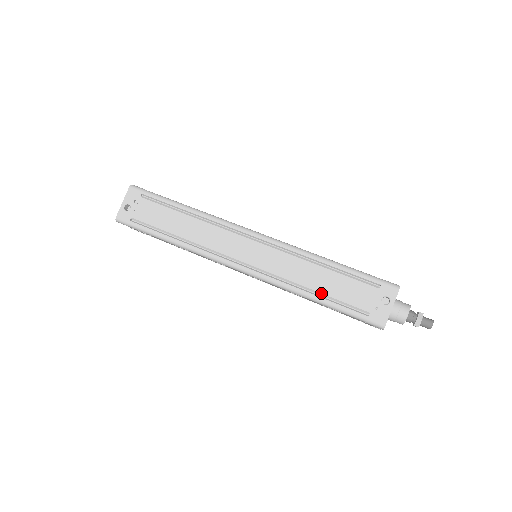
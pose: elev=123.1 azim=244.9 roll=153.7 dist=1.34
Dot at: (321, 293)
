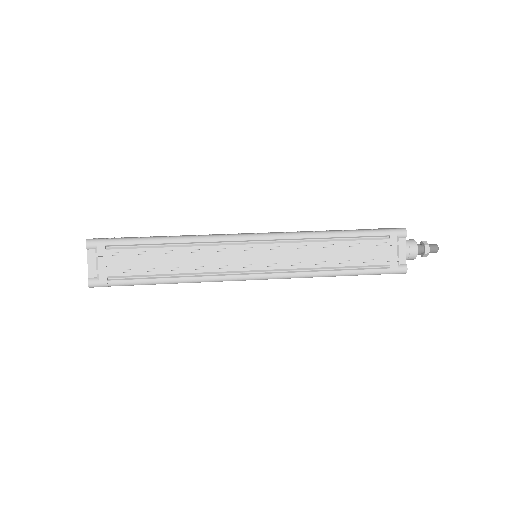
Dot at: occluded
